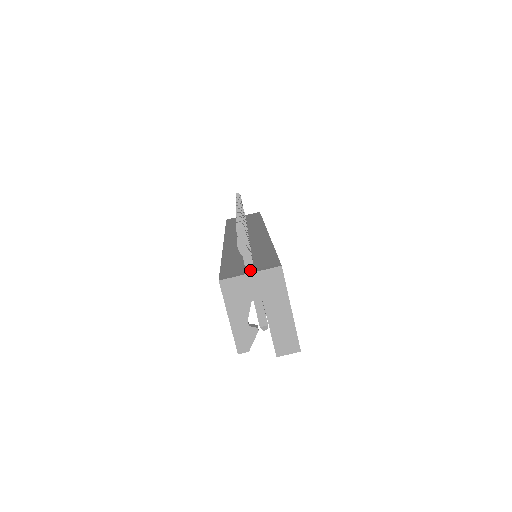
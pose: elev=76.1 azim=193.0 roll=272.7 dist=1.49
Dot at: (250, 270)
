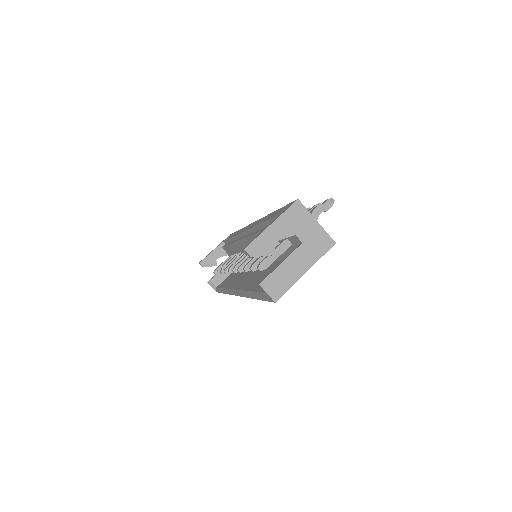
Dot at: occluded
